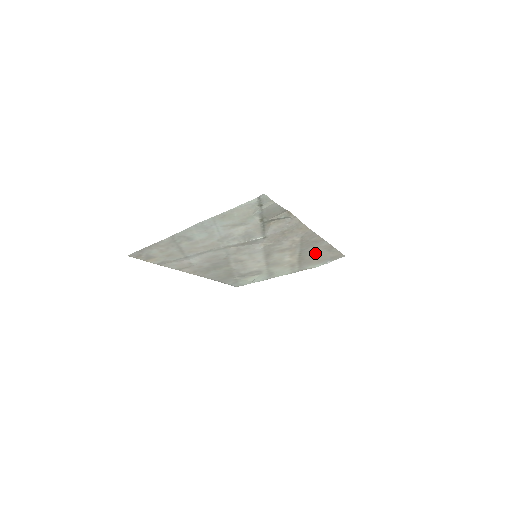
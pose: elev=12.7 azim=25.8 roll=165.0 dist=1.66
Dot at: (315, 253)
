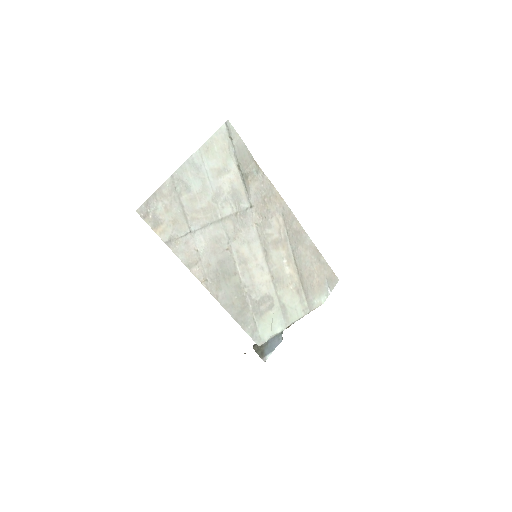
Dot at: (308, 264)
